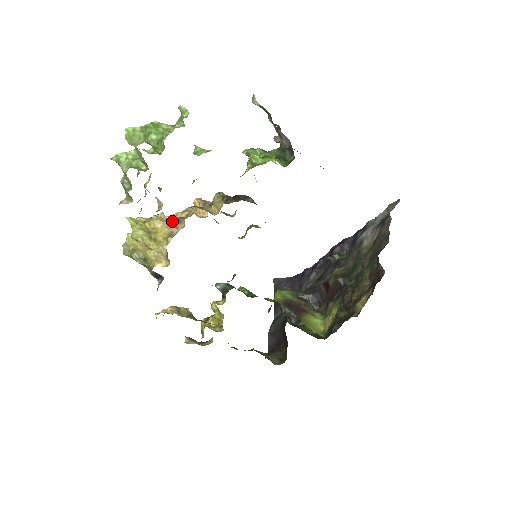
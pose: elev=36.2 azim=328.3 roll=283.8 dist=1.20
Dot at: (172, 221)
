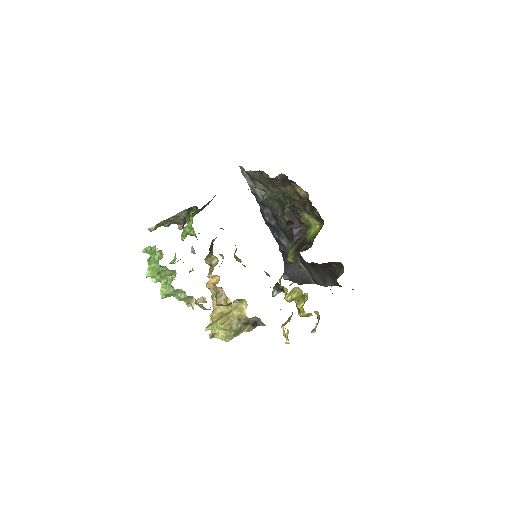
Dot at: (216, 300)
